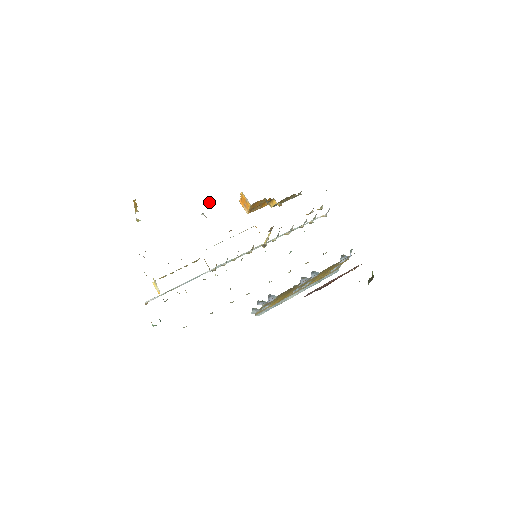
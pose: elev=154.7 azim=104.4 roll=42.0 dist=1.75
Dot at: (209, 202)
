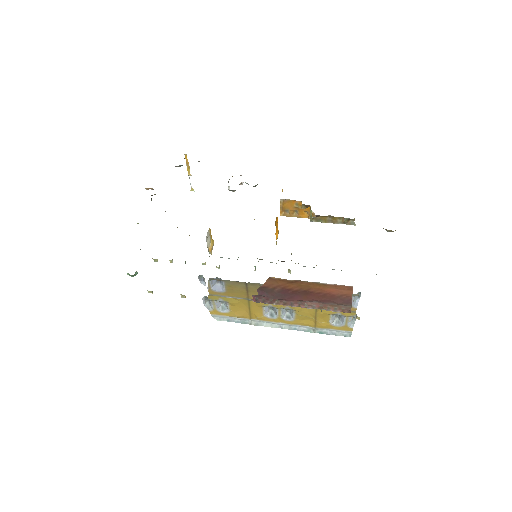
Dot at: occluded
